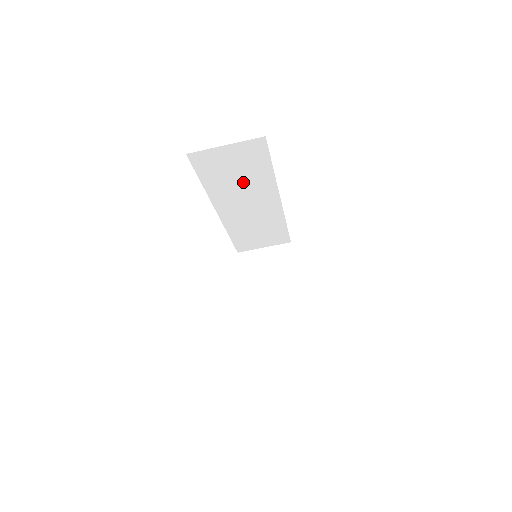
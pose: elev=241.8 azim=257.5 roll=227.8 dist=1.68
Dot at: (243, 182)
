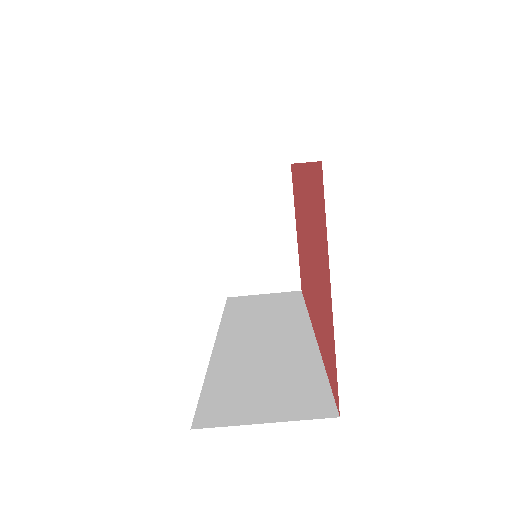
Dot at: occluded
